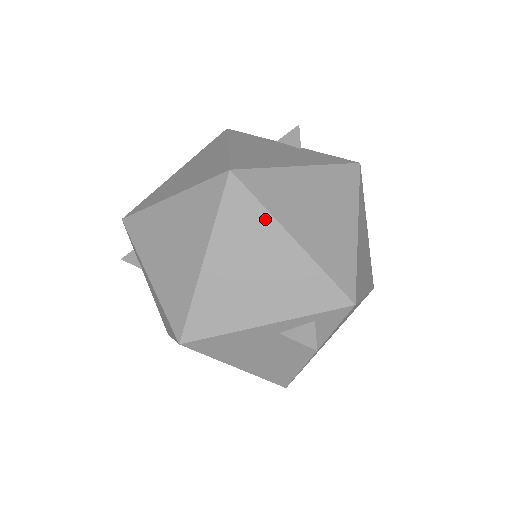
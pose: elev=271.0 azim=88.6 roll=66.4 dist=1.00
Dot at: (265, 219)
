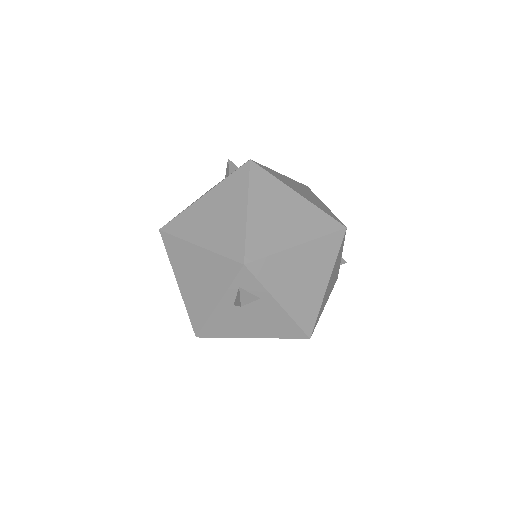
Dot at: (183, 244)
